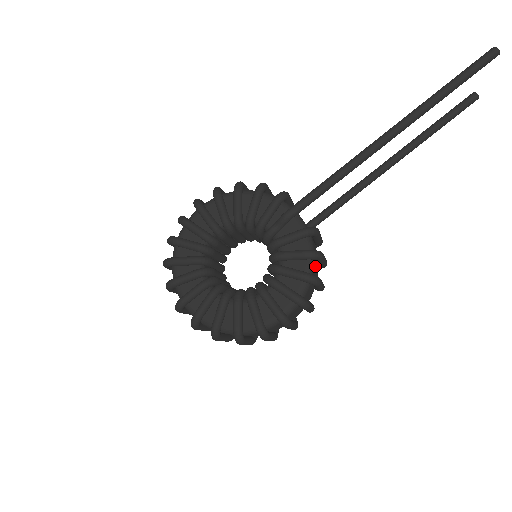
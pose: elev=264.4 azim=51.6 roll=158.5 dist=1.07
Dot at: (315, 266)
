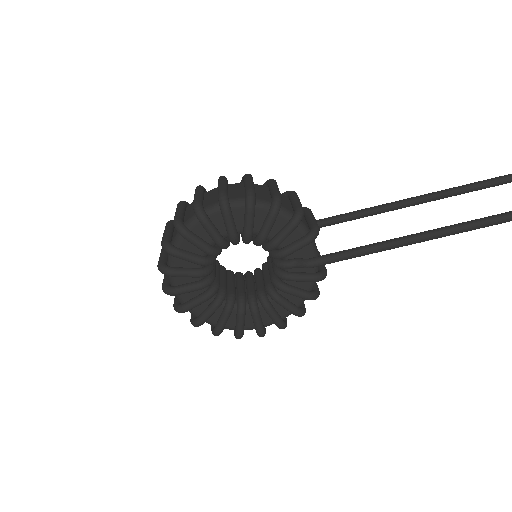
Dot at: occluded
